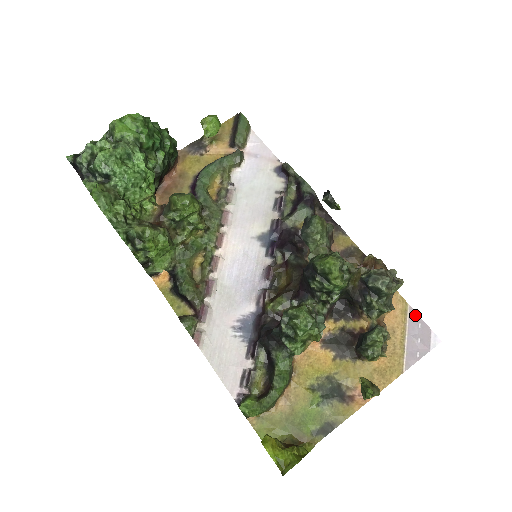
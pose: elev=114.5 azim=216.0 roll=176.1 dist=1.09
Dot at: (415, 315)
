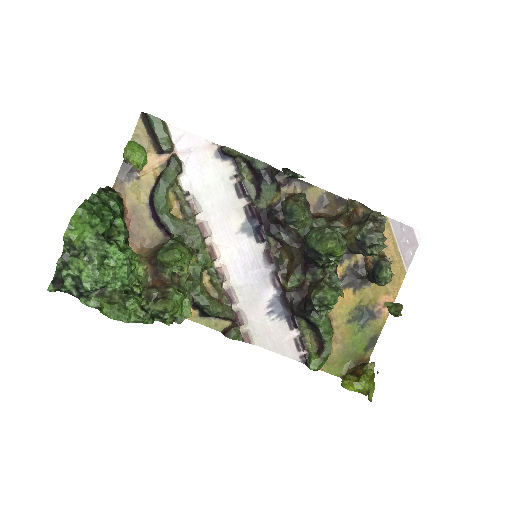
Dot at: (397, 223)
